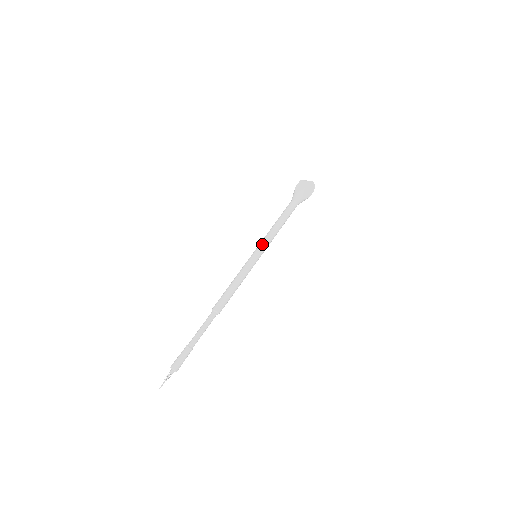
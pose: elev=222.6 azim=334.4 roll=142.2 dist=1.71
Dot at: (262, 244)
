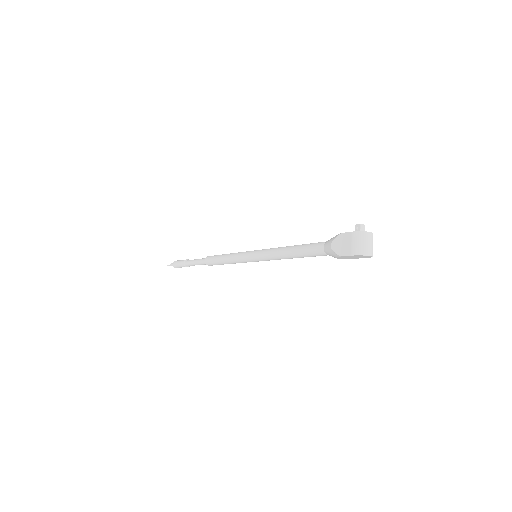
Dot at: (261, 256)
